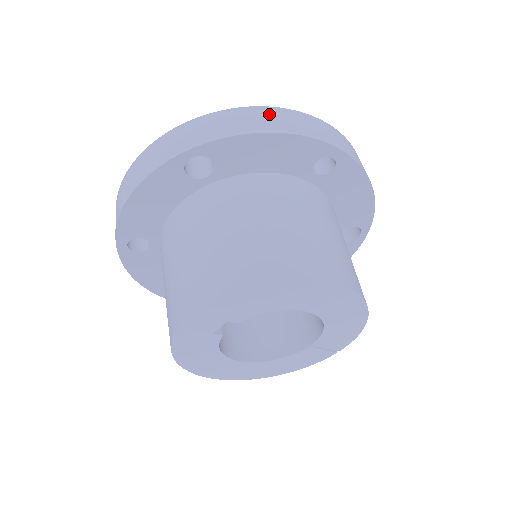
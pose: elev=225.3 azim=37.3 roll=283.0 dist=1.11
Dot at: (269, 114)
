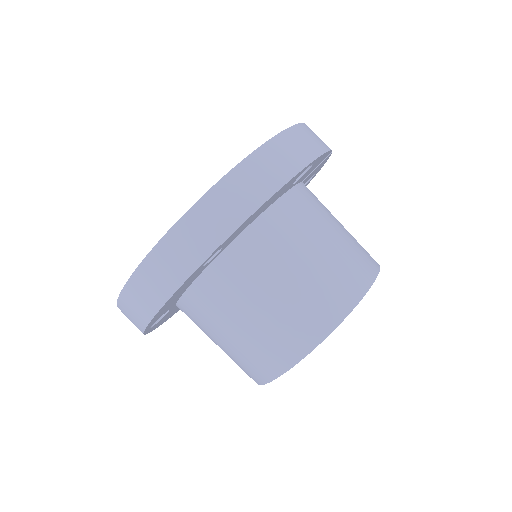
Dot at: (138, 289)
